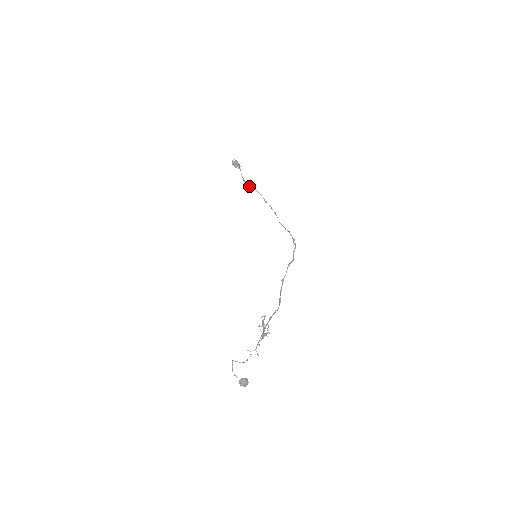
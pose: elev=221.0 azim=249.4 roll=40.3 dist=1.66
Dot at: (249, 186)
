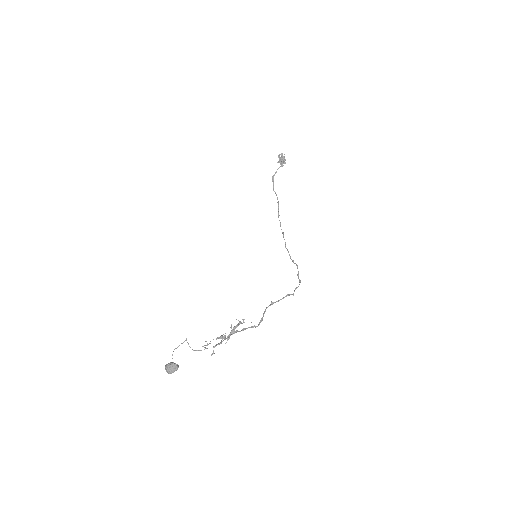
Dot at: occluded
